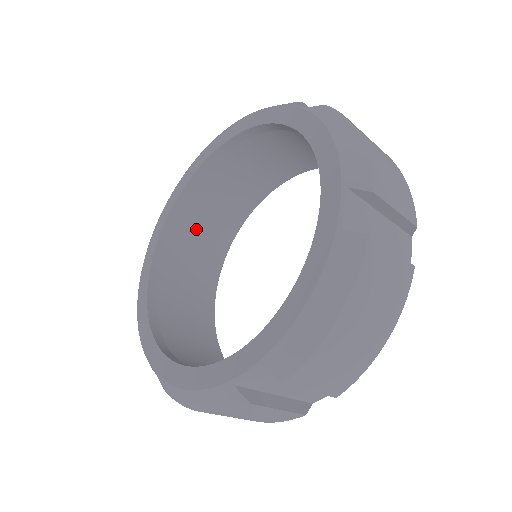
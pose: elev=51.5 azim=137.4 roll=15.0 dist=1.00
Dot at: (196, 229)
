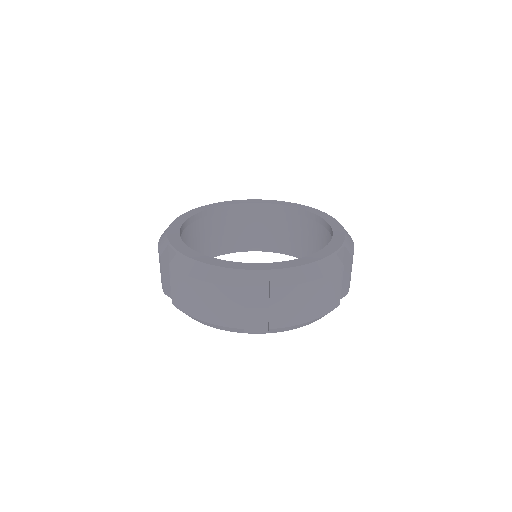
Dot at: (214, 229)
